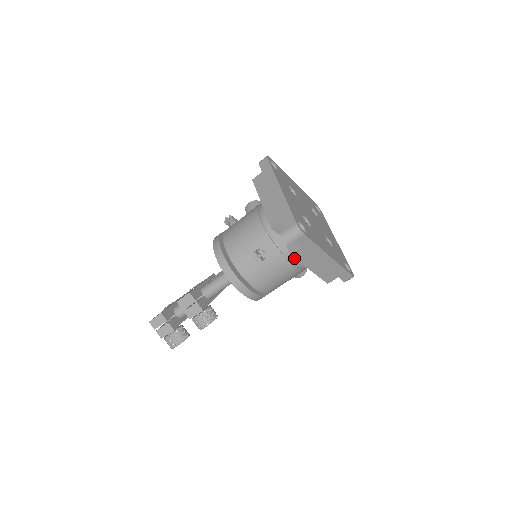
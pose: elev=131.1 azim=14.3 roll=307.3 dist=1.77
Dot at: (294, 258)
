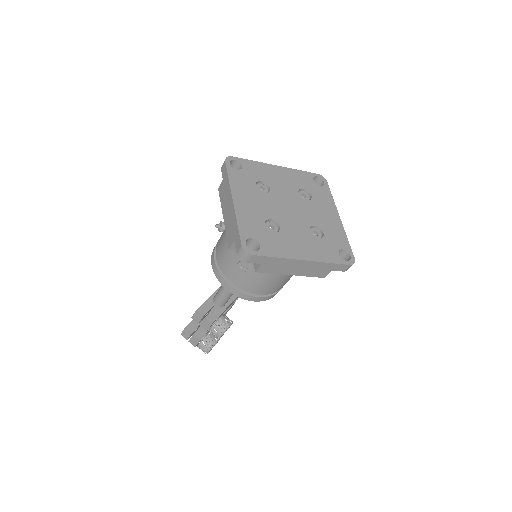
Dot at: occluded
